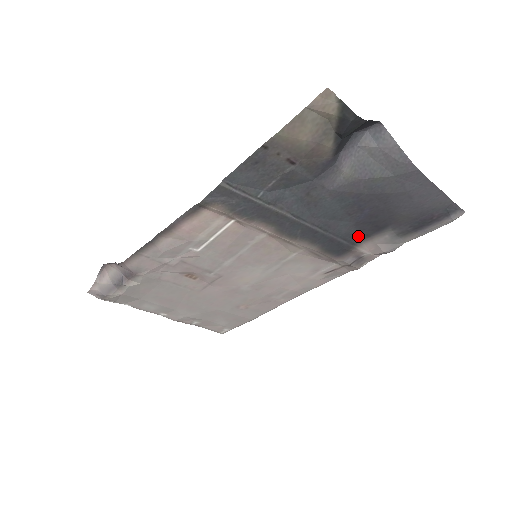
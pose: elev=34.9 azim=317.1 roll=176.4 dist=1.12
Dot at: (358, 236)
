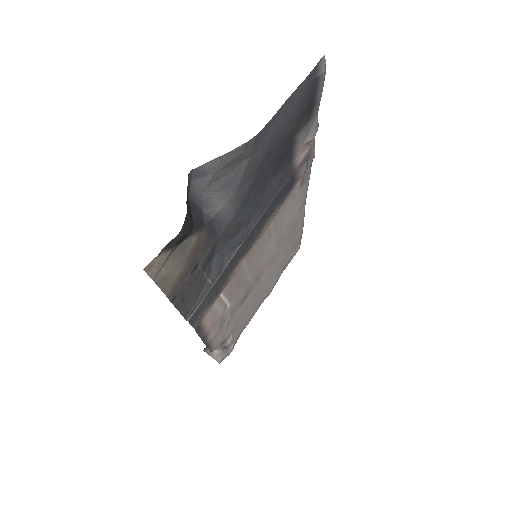
Dot at: (286, 167)
